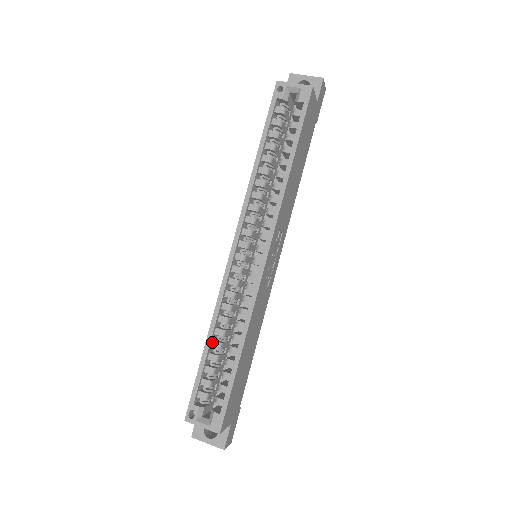
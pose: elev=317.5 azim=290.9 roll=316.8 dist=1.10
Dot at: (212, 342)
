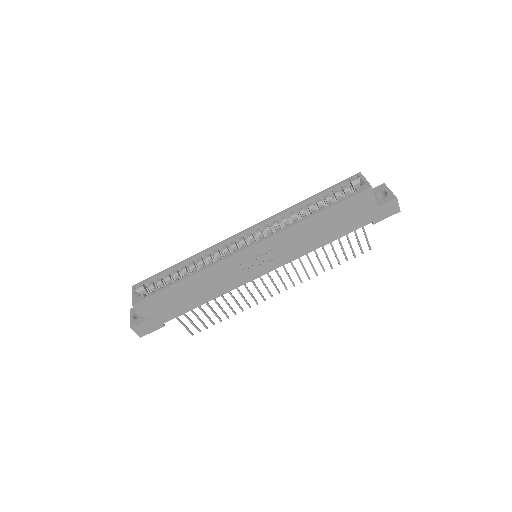
Dot at: (184, 265)
